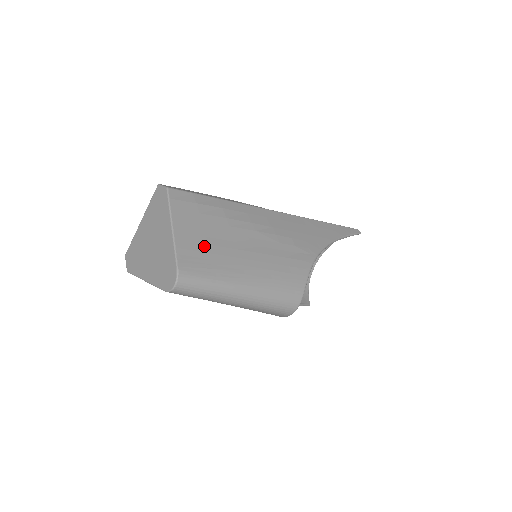
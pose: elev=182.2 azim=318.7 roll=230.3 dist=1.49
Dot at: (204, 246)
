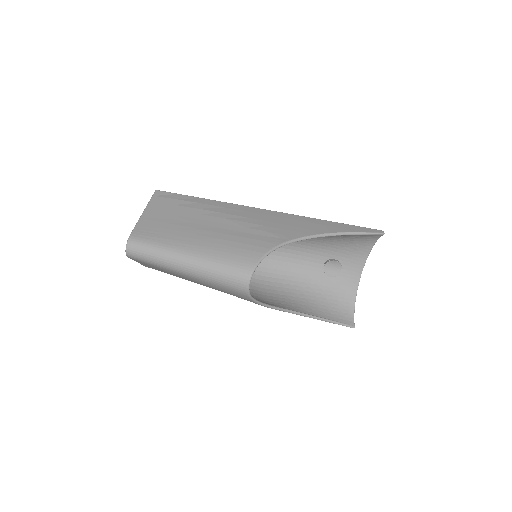
Dot at: (163, 224)
